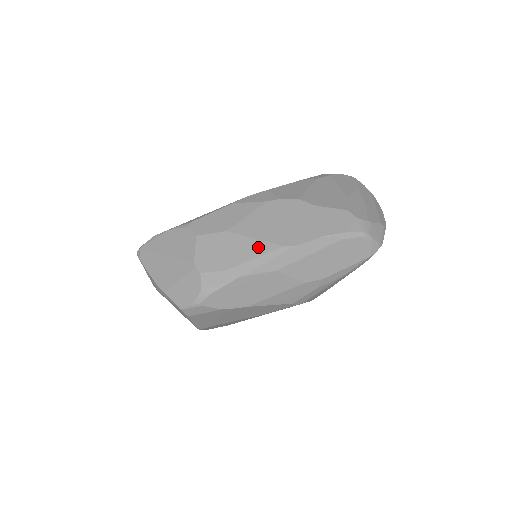
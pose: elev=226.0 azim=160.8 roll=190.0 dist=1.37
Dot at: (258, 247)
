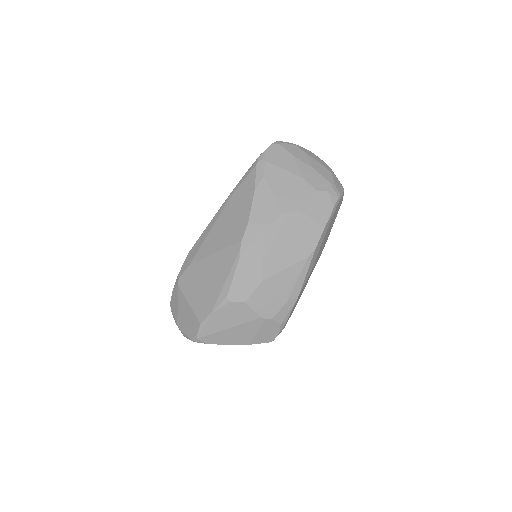
Dot at: (293, 272)
